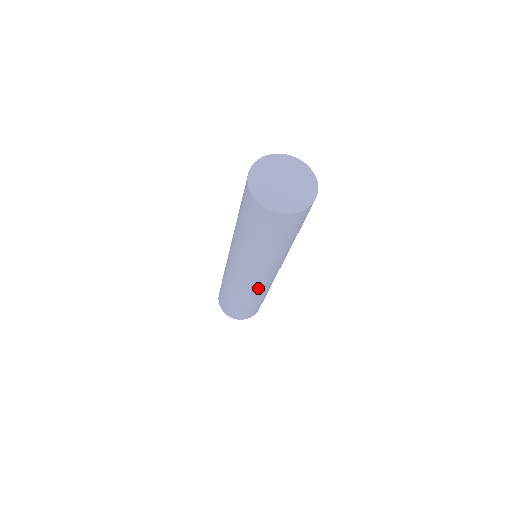
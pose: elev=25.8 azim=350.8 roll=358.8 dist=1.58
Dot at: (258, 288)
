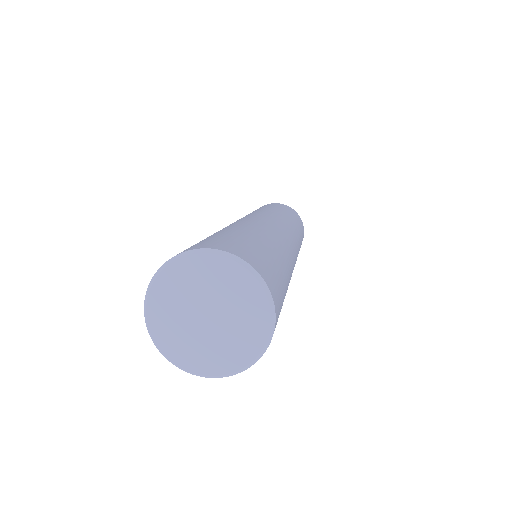
Dot at: occluded
